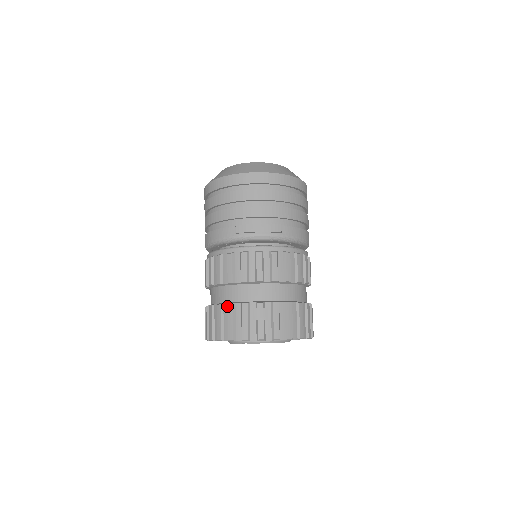
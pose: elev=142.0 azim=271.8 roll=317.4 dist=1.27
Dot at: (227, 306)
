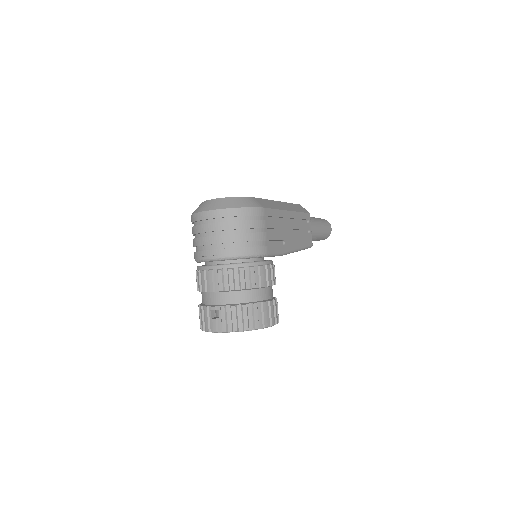
Dot at: (201, 307)
